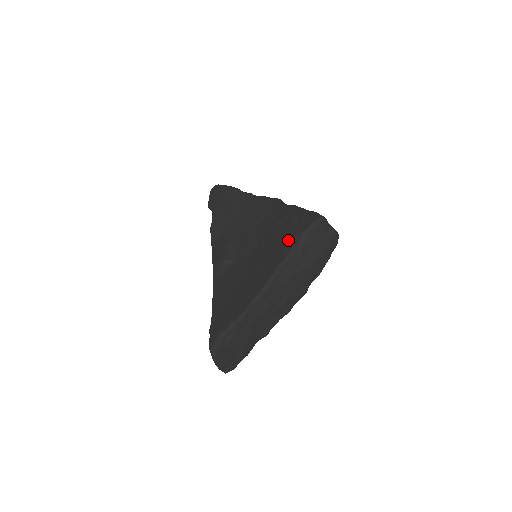
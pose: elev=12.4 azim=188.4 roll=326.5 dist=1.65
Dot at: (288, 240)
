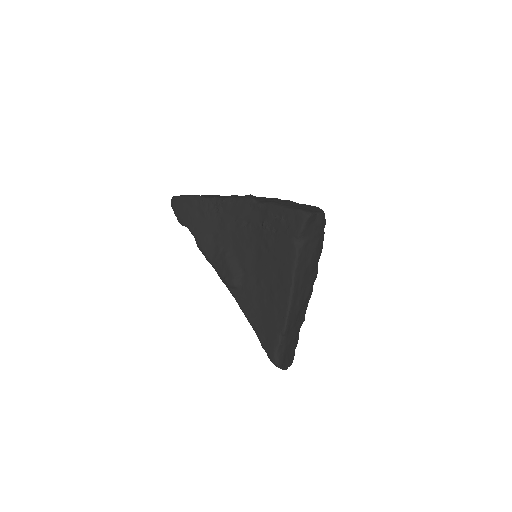
Dot at: (287, 245)
